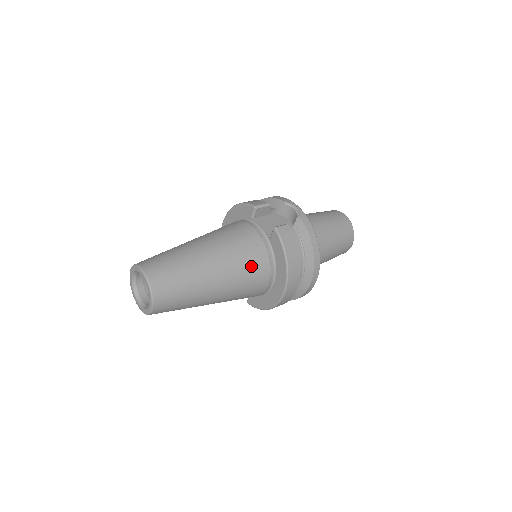
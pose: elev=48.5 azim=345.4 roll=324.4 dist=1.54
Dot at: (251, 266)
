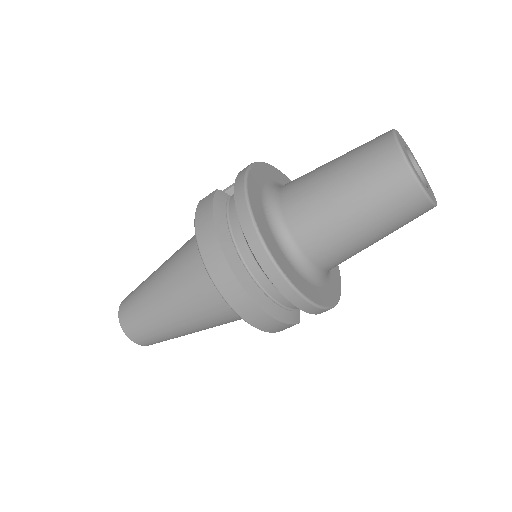
Dot at: (188, 261)
